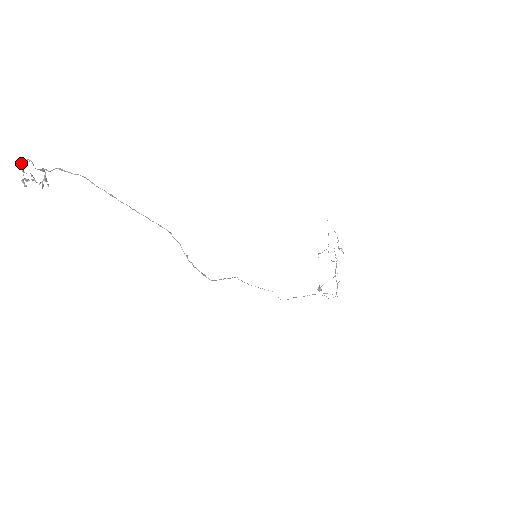
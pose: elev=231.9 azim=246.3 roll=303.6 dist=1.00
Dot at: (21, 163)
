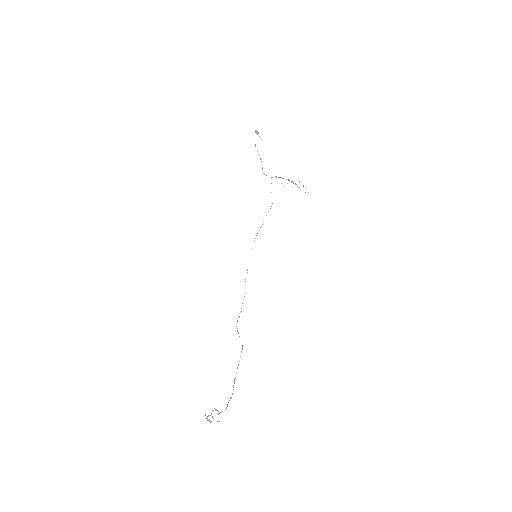
Dot at: occluded
